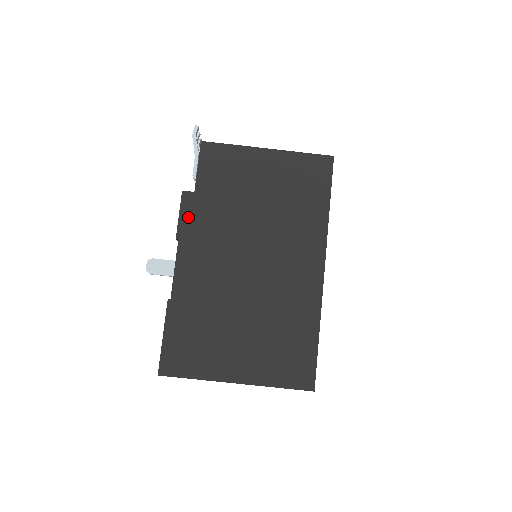
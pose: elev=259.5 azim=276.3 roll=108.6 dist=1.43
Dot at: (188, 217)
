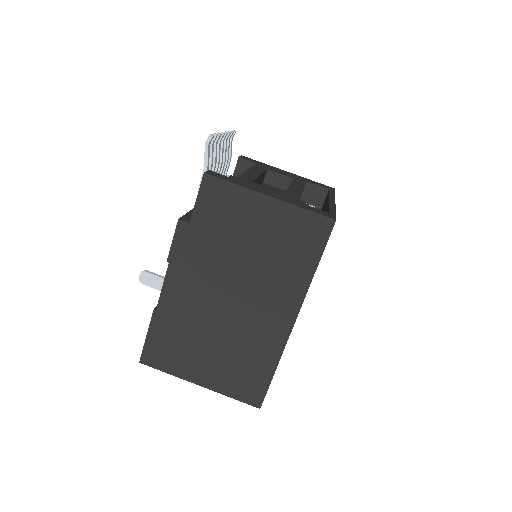
Dot at: (180, 245)
